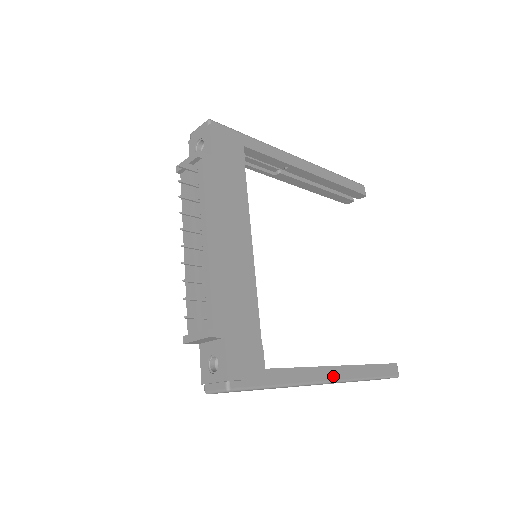
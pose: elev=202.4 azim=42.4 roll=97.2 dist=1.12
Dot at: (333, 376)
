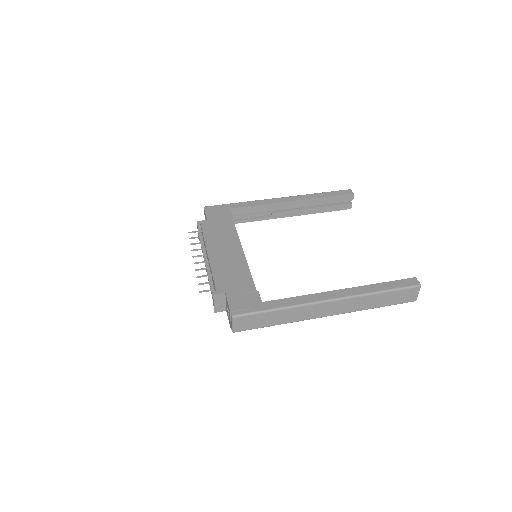
Dot at: (332, 296)
